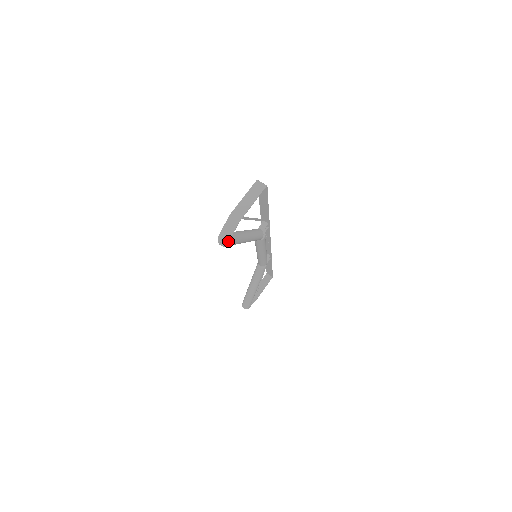
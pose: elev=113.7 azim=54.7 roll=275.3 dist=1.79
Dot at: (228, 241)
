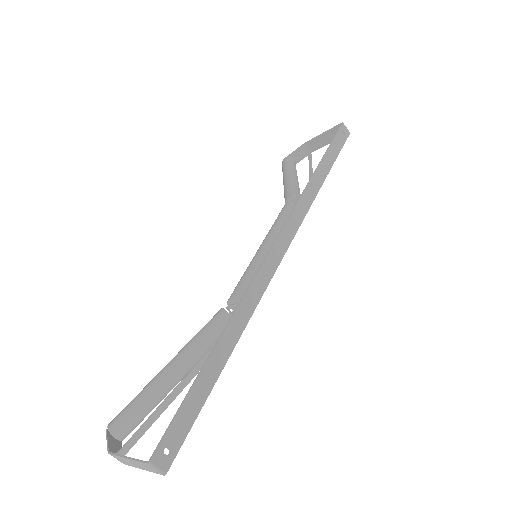
Dot at: (119, 442)
